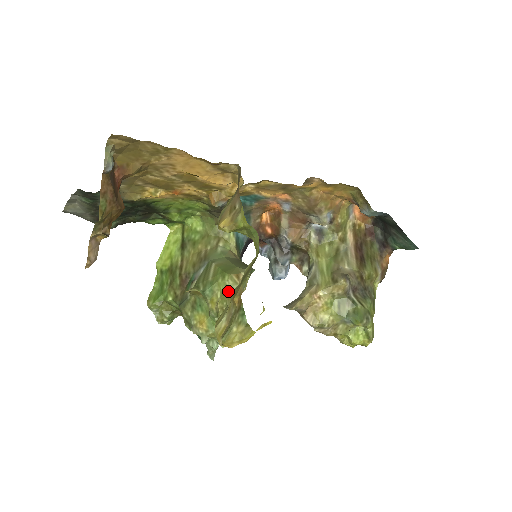
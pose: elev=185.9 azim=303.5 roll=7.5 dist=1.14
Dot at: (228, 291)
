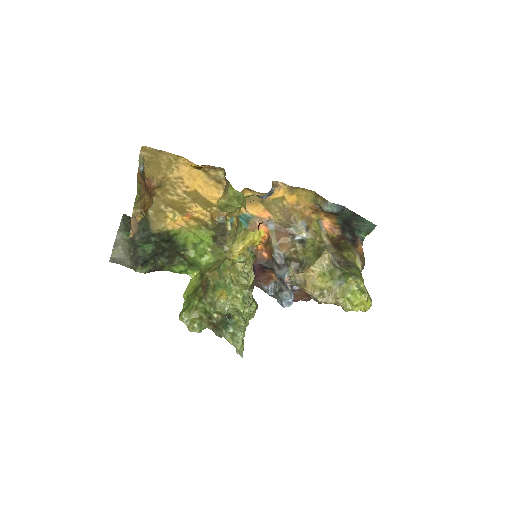
Dot at: (236, 260)
